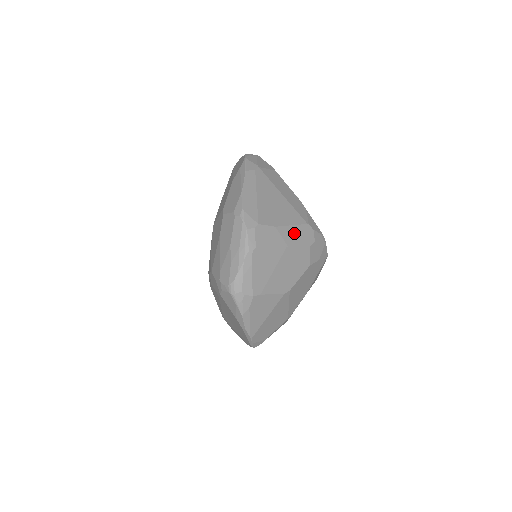
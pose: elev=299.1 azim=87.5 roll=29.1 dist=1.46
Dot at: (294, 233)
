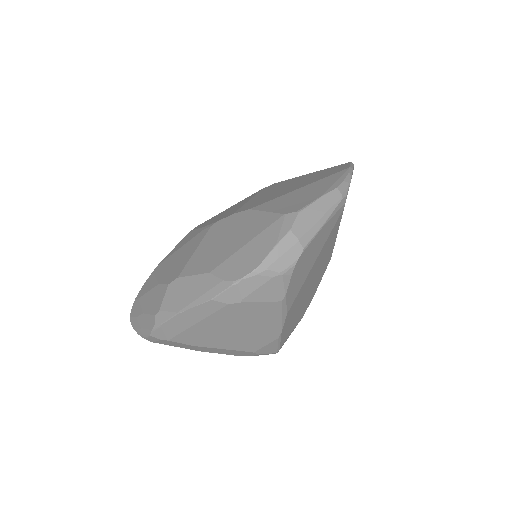
Dot at: (221, 351)
